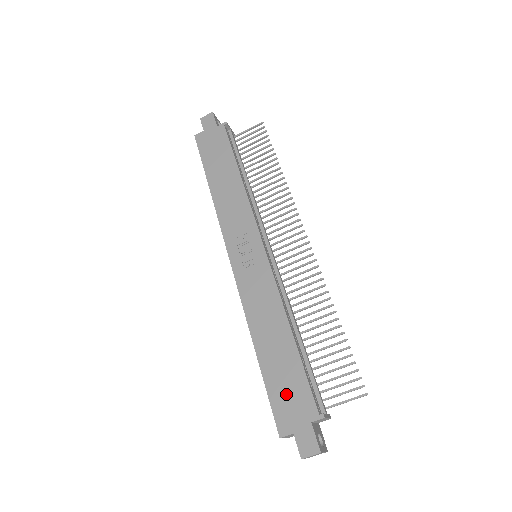
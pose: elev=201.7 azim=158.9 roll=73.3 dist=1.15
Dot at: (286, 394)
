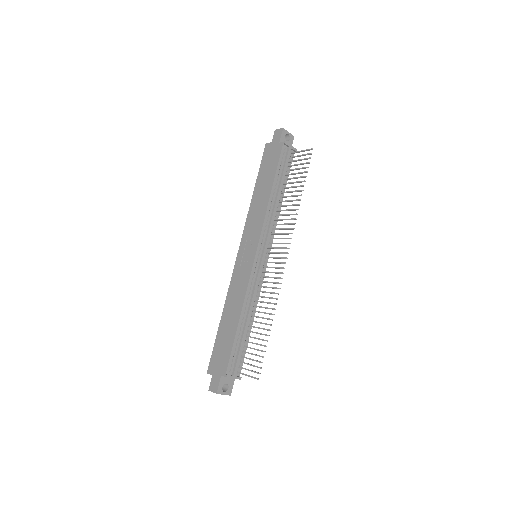
Dot at: (220, 352)
